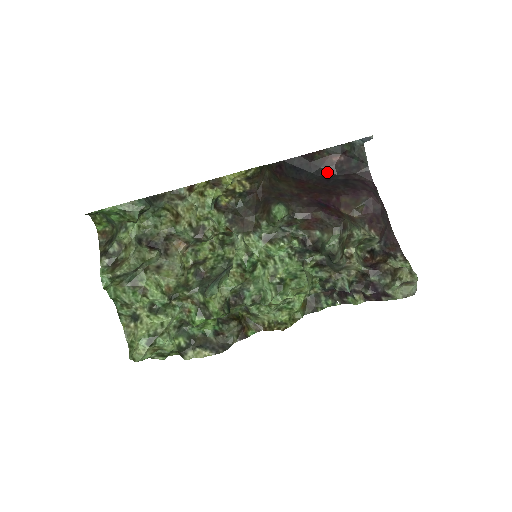
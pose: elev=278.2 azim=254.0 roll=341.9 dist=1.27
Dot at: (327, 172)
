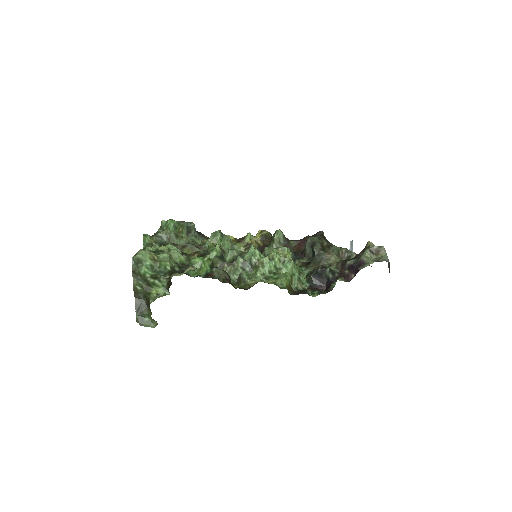
Dot at: occluded
